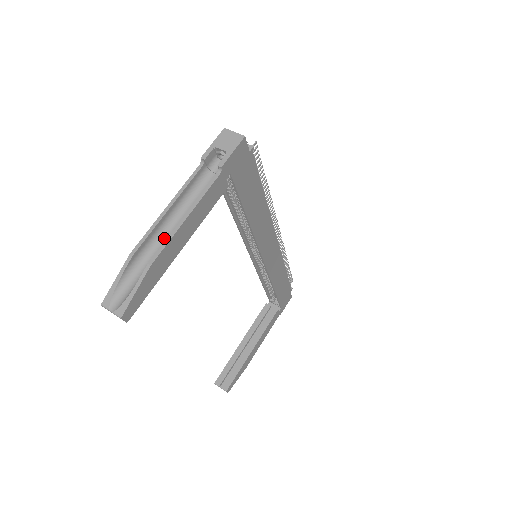
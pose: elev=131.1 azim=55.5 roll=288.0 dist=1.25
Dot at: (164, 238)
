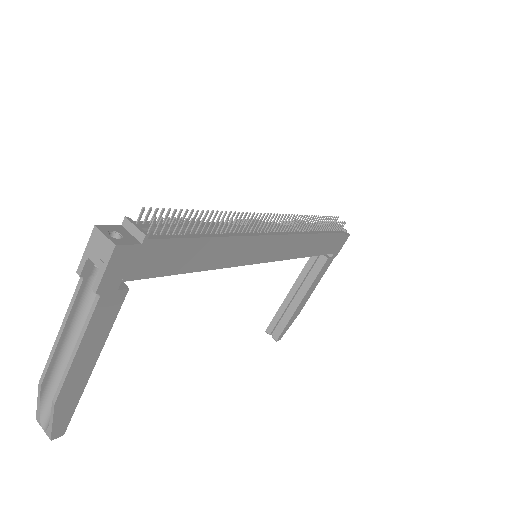
Dot at: occluded
